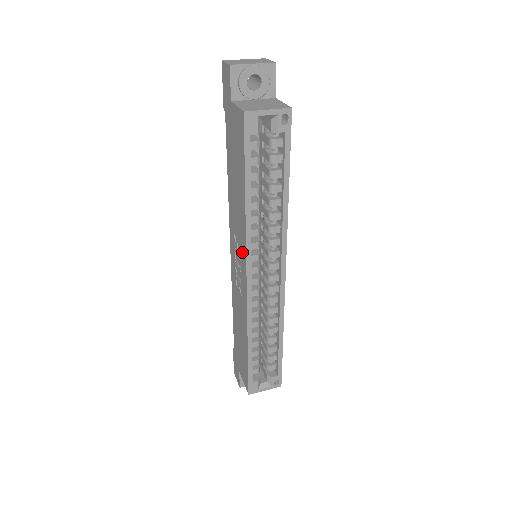
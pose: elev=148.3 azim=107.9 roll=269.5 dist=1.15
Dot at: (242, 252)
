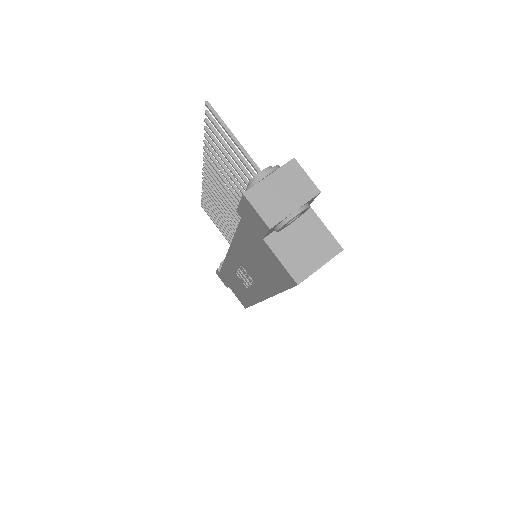
Dot at: (258, 289)
